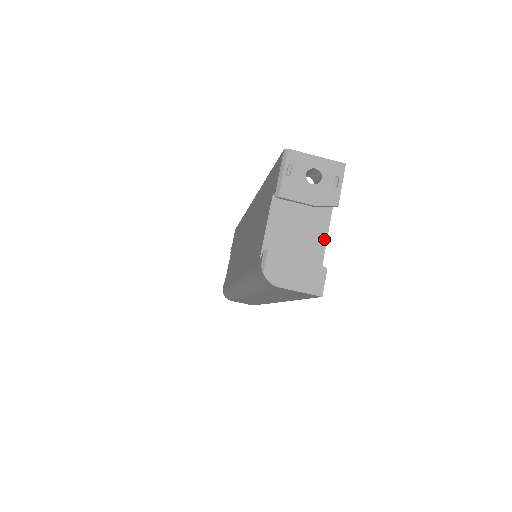
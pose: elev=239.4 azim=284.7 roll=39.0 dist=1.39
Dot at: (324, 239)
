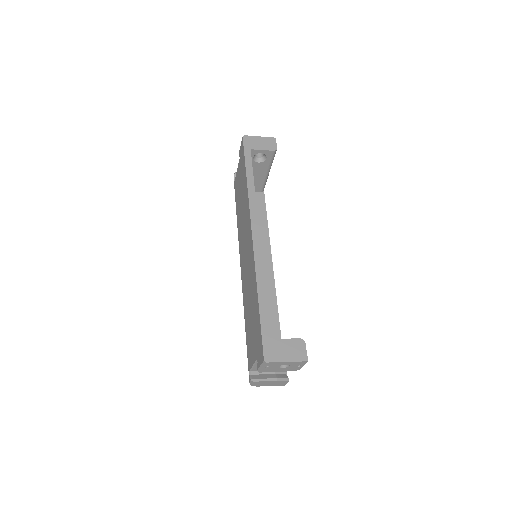
Dot at: occluded
